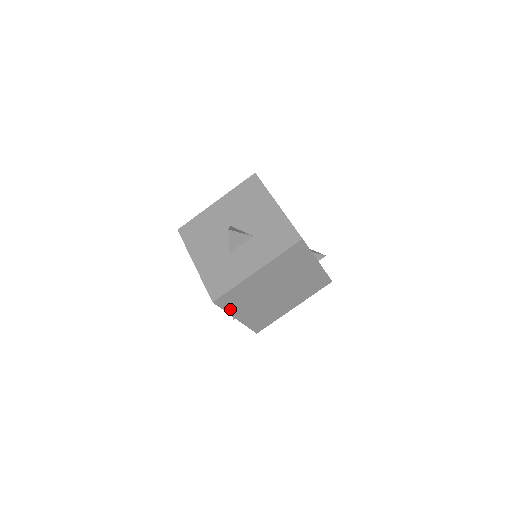
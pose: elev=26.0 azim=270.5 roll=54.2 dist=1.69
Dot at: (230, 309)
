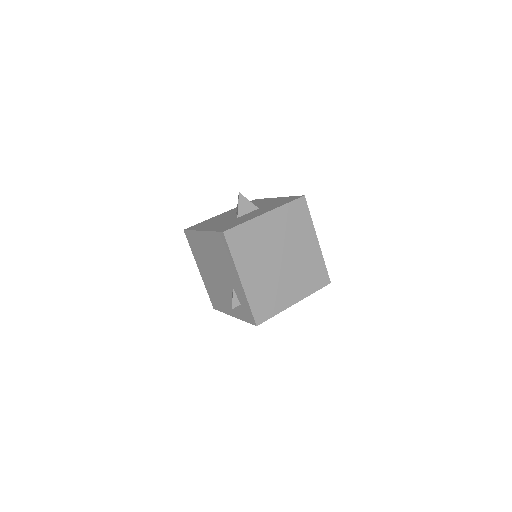
Dot at: (236, 257)
